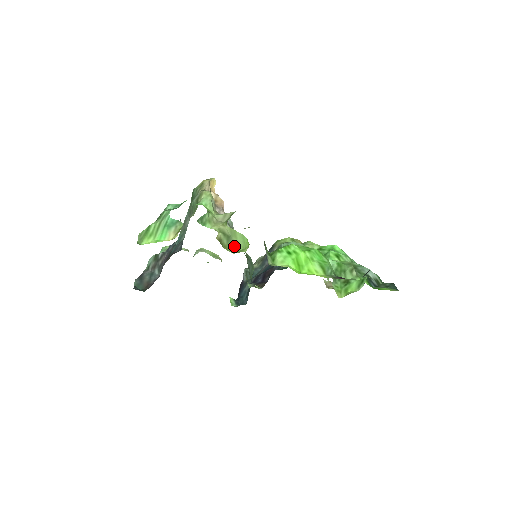
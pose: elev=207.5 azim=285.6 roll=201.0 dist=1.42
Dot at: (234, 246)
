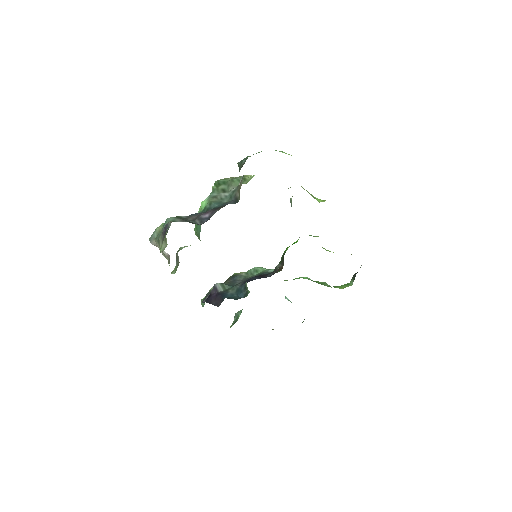
Dot at: (313, 197)
